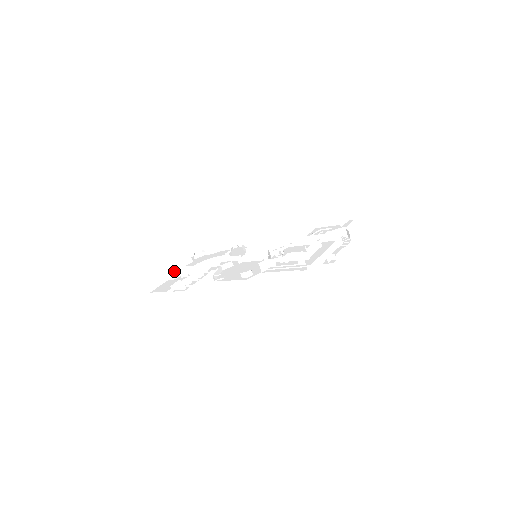
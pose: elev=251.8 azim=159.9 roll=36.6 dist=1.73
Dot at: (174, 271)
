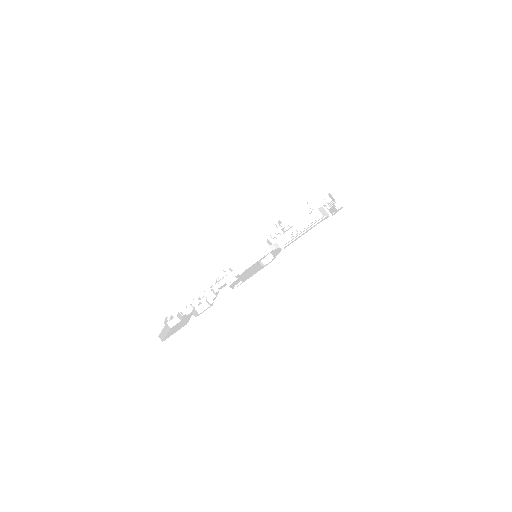
Dot at: (171, 319)
